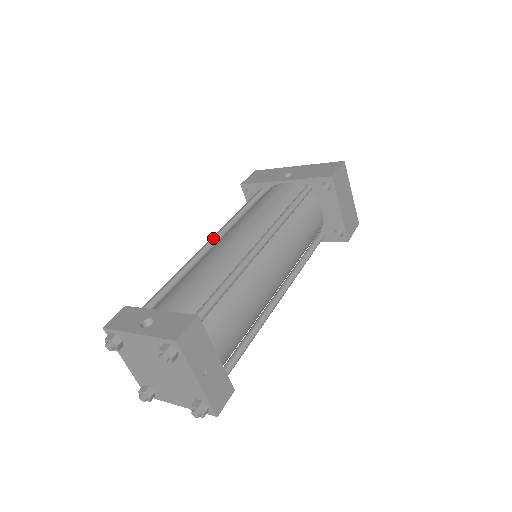
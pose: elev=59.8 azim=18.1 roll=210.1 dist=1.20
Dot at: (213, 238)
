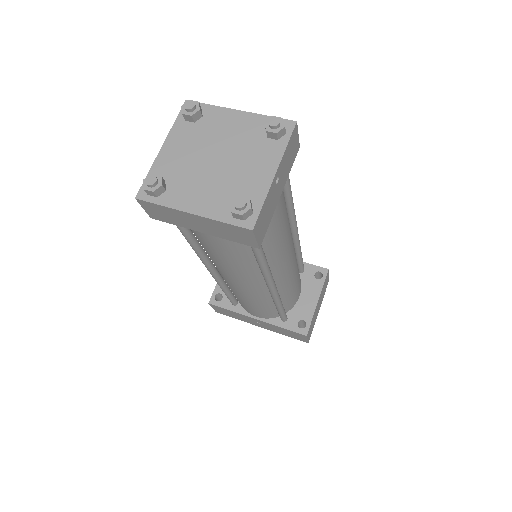
Dot at: occluded
